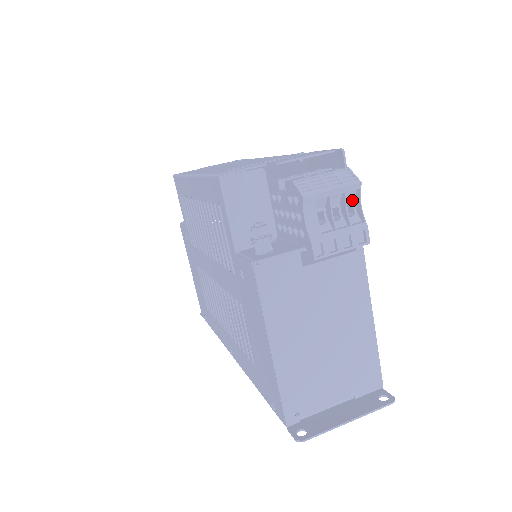
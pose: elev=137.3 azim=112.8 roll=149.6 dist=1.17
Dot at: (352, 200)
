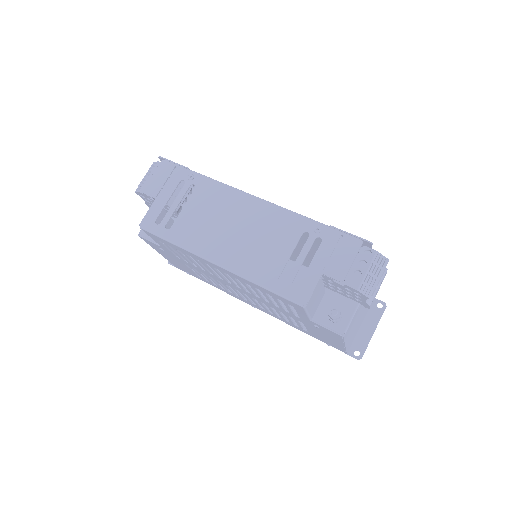
Dot at: occluded
